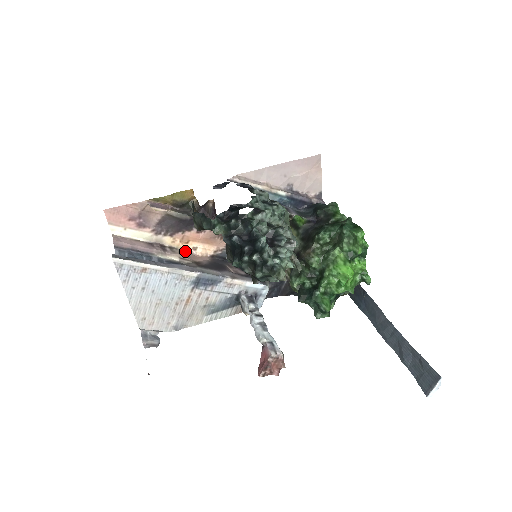
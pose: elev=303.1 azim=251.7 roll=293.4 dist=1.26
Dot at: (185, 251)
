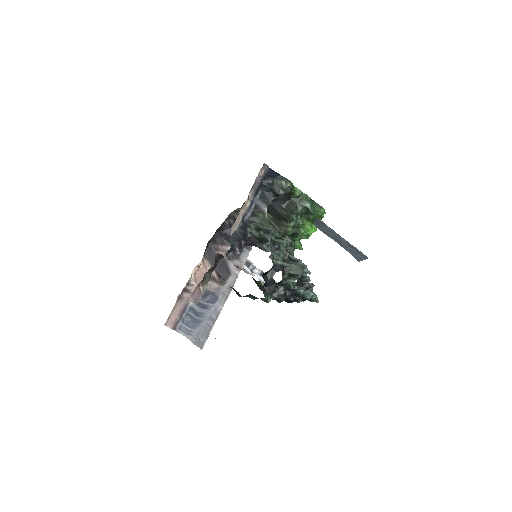
Dot at: (193, 274)
